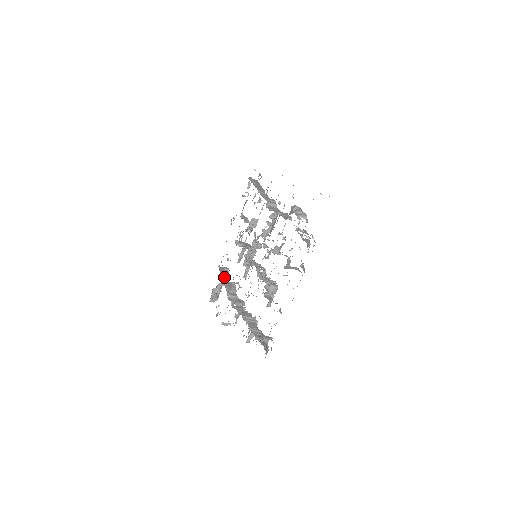
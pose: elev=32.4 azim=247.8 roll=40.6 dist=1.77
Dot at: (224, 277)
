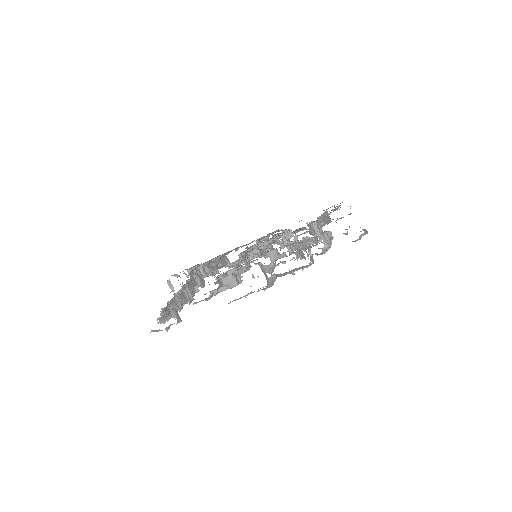
Dot at: occluded
